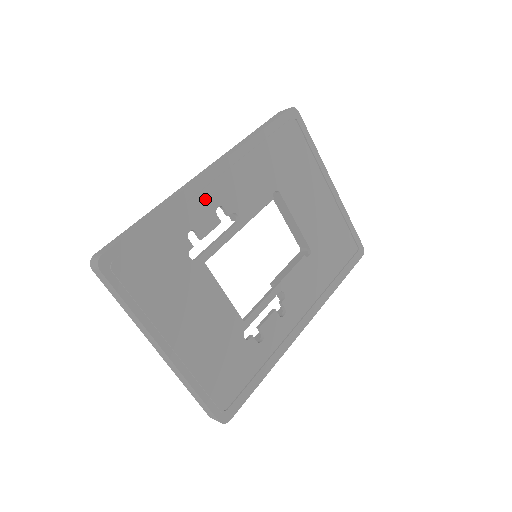
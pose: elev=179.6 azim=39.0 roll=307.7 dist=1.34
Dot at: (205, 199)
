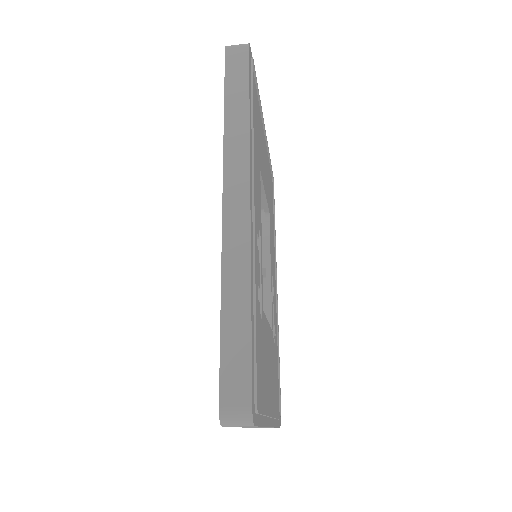
Dot at: occluded
